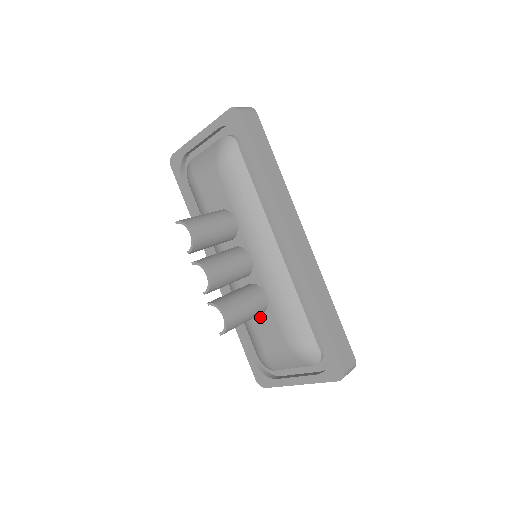
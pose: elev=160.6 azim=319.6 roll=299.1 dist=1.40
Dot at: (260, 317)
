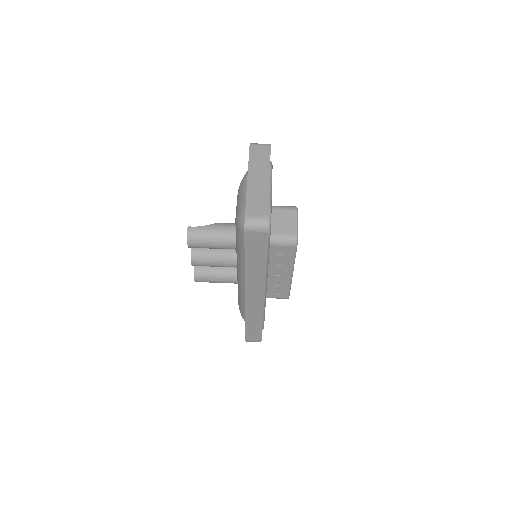
Dot at: occluded
